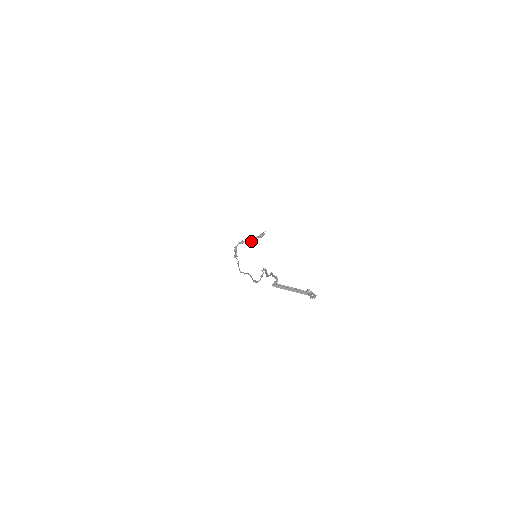
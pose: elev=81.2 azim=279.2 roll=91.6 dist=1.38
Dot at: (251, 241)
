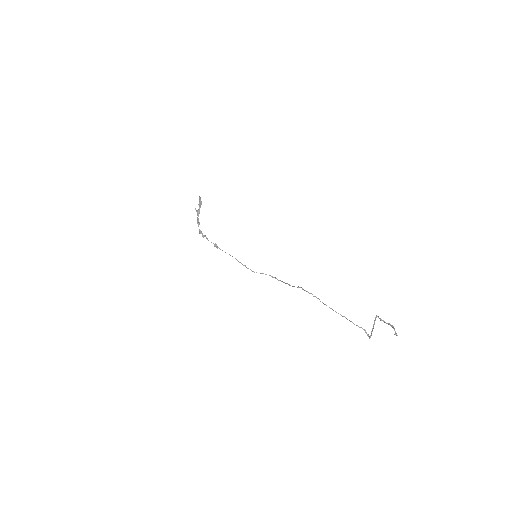
Dot at: (198, 213)
